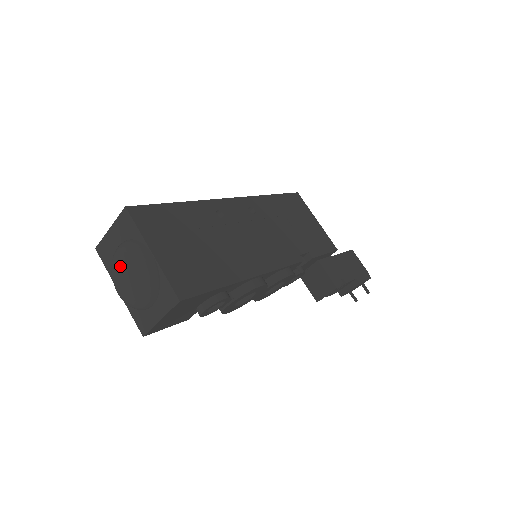
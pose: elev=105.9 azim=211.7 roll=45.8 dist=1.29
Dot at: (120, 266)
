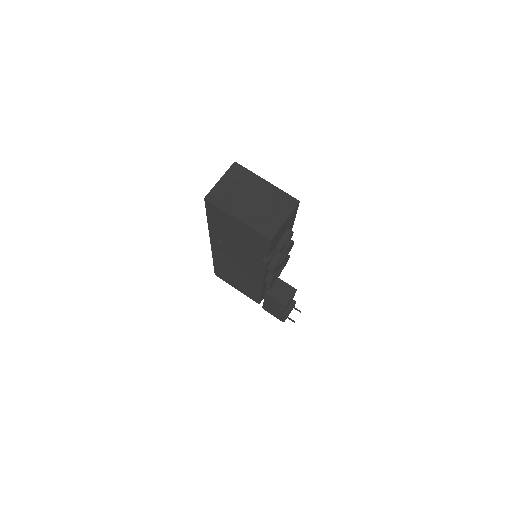
Dot at: (244, 194)
